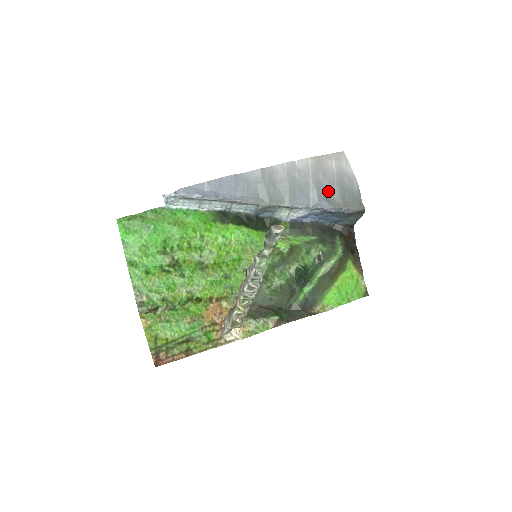
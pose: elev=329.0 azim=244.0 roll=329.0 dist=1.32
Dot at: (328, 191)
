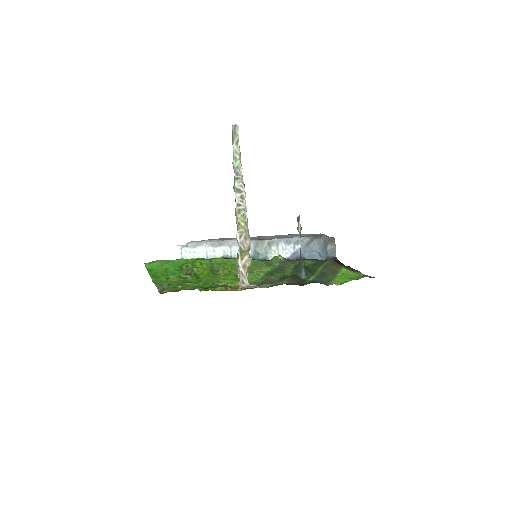
Dot at: occluded
